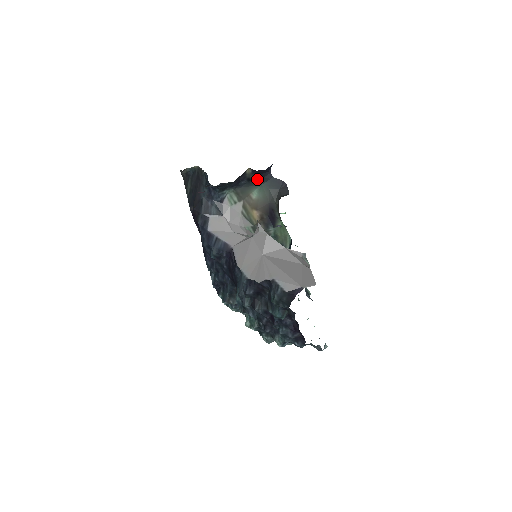
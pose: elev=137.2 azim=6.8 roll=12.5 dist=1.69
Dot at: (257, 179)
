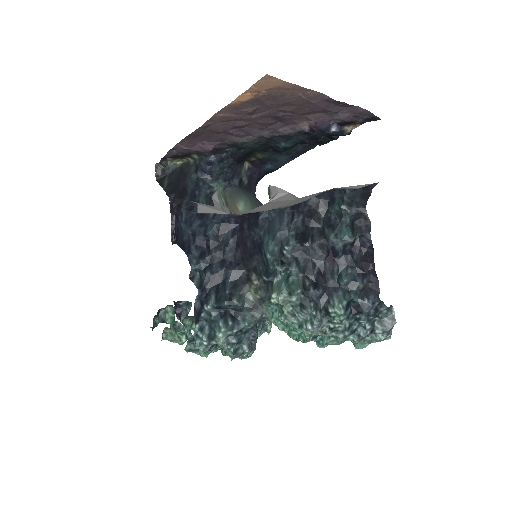
Dot at: (245, 189)
